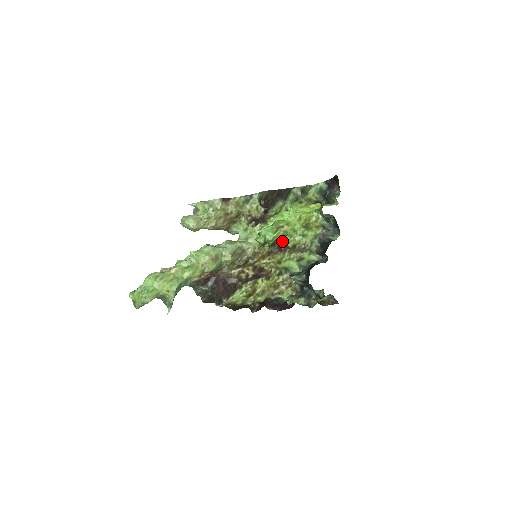
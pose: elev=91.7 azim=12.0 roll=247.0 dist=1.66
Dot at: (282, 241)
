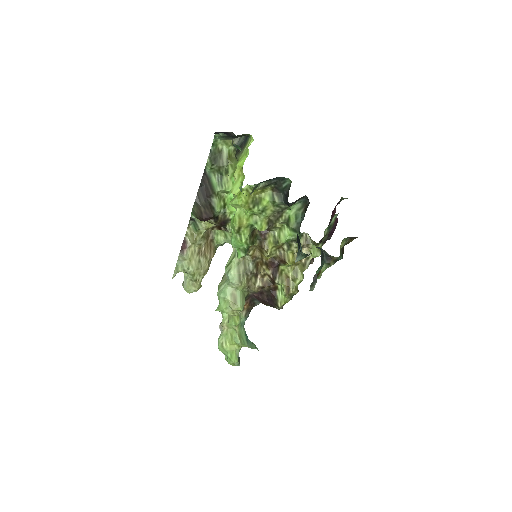
Dot at: occluded
